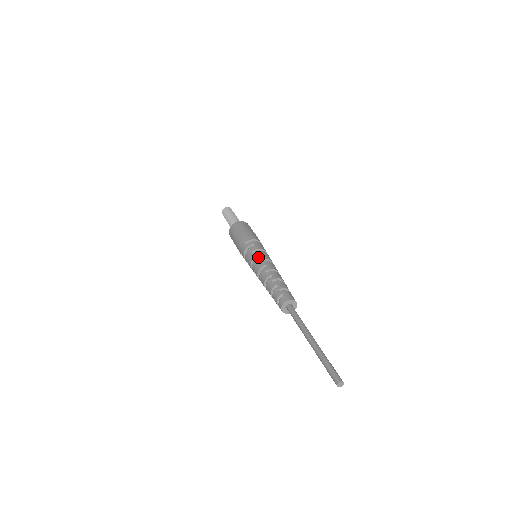
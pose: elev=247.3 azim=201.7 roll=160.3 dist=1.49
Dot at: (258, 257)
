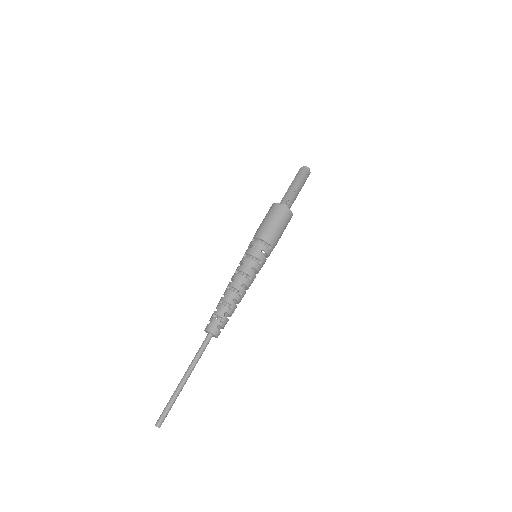
Dot at: occluded
